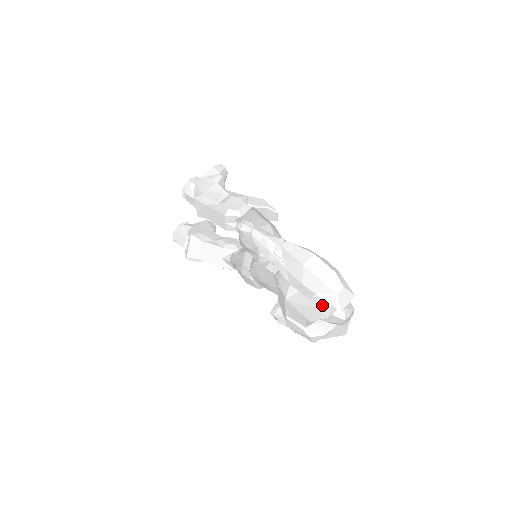
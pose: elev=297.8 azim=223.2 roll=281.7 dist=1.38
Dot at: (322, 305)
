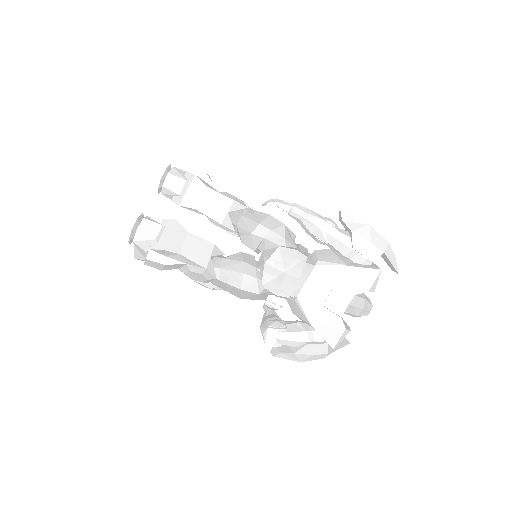
Dot at: occluded
